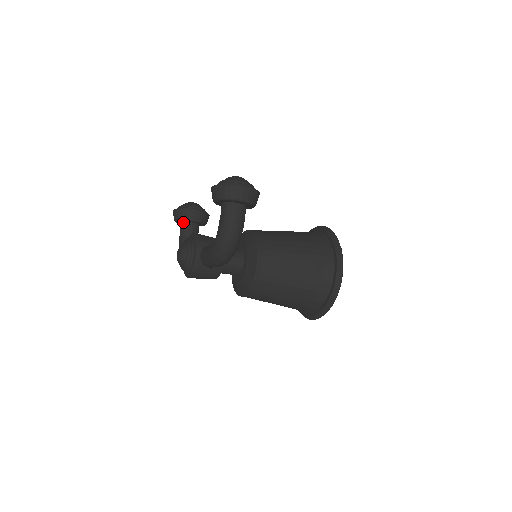
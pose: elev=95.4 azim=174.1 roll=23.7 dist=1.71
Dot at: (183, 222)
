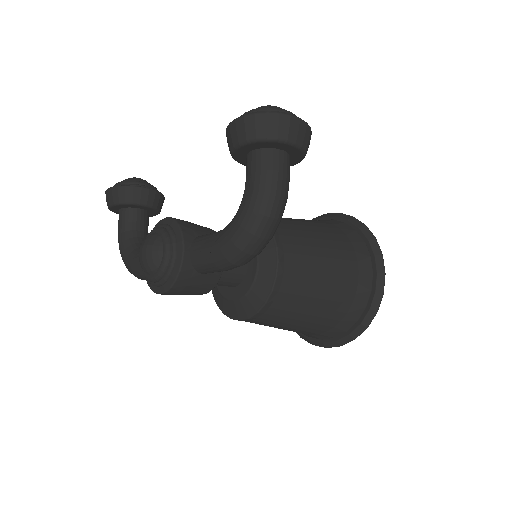
Dot at: (125, 208)
